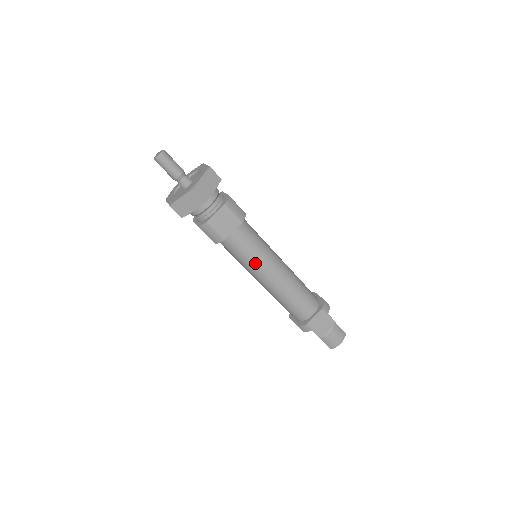
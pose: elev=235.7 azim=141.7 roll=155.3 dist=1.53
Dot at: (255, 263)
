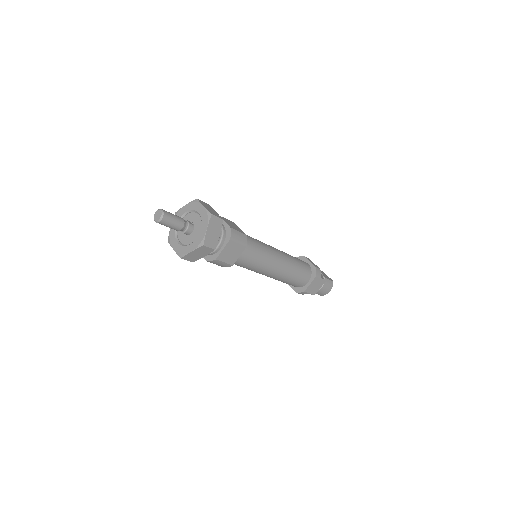
Dot at: (259, 268)
